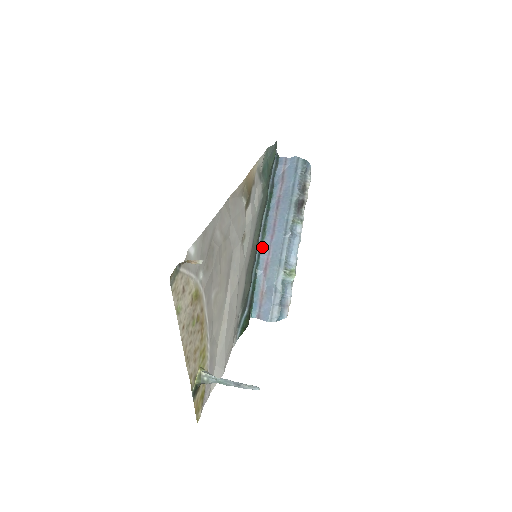
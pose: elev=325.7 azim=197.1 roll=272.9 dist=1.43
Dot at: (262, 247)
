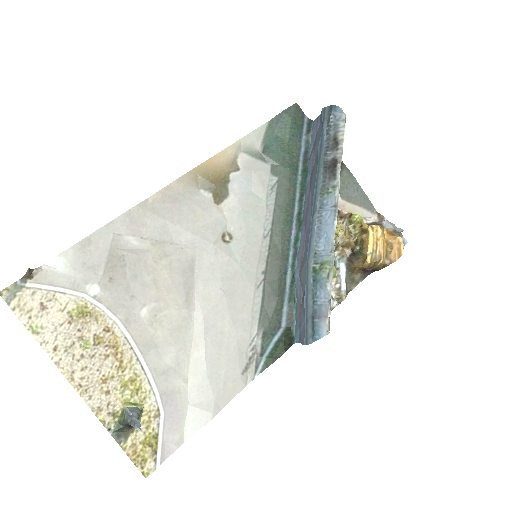
Dot at: (297, 243)
